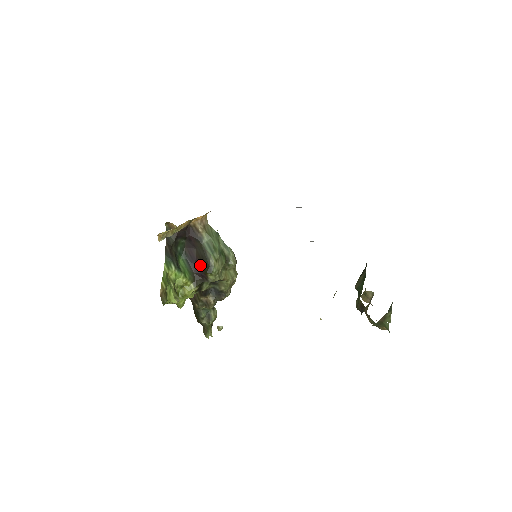
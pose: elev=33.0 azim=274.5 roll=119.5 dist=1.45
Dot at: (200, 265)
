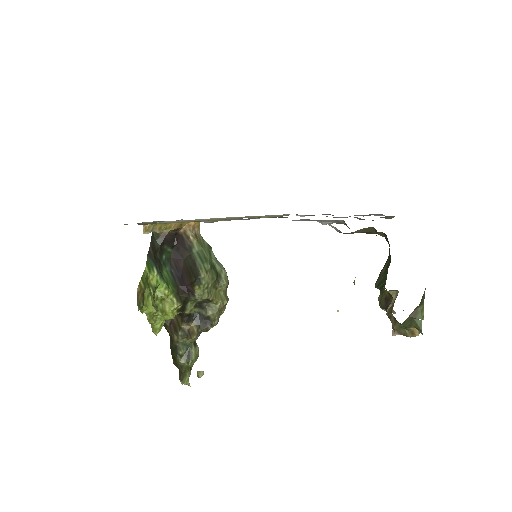
Dot at: (187, 277)
